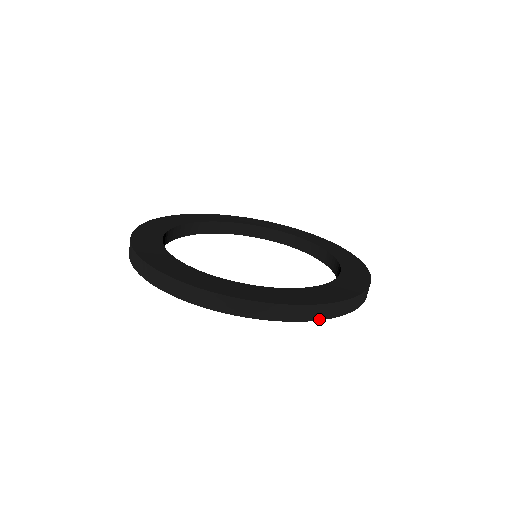
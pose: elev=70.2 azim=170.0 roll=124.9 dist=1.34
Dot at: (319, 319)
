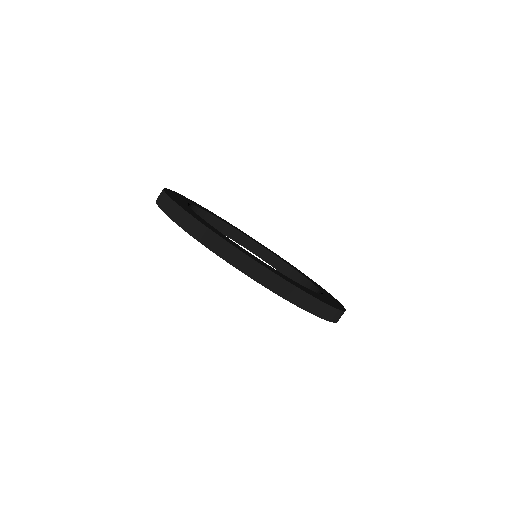
Dot at: (273, 290)
